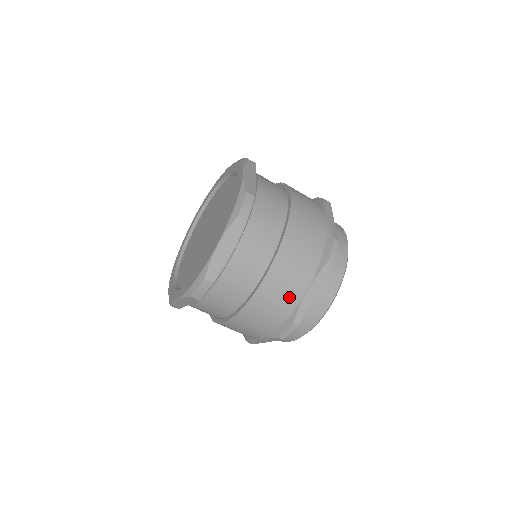
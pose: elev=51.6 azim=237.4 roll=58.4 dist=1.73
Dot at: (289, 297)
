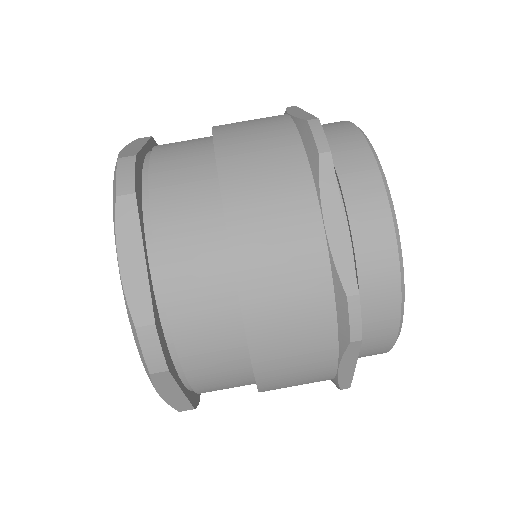
Dot at: (270, 124)
